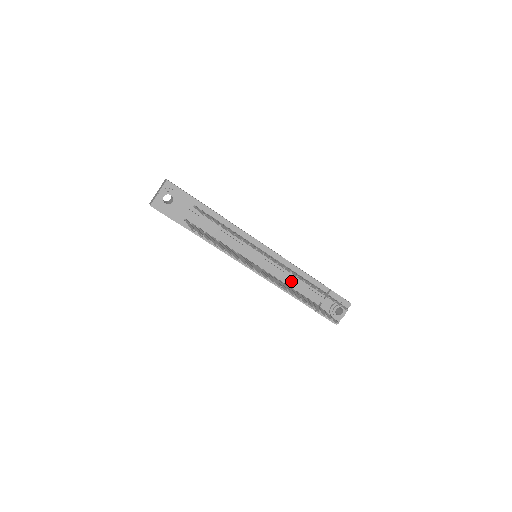
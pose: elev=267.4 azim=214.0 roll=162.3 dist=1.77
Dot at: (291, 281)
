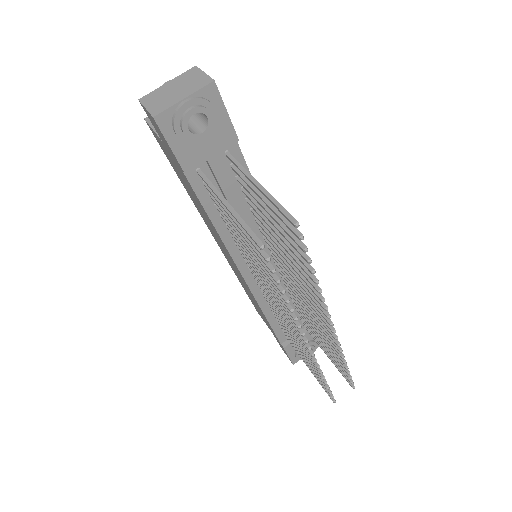
Dot at: occluded
